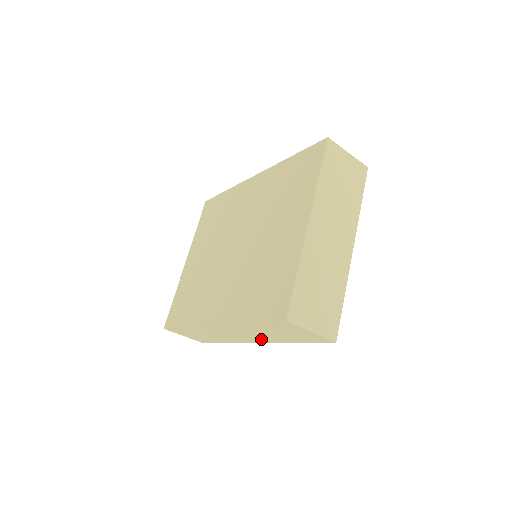
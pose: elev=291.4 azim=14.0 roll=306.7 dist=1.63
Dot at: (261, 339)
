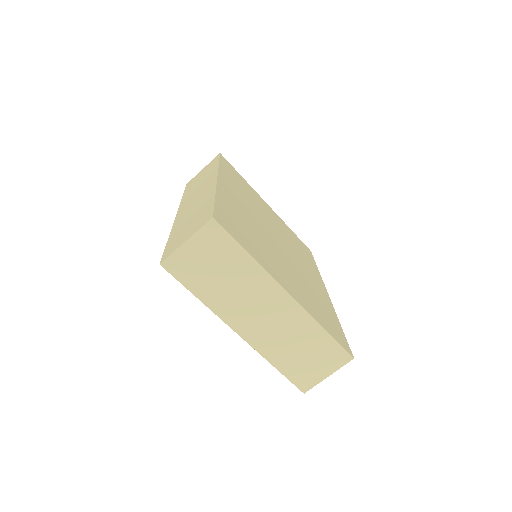
Dot at: occluded
